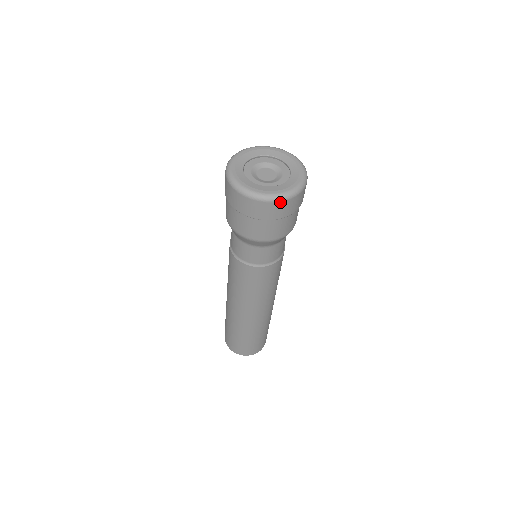
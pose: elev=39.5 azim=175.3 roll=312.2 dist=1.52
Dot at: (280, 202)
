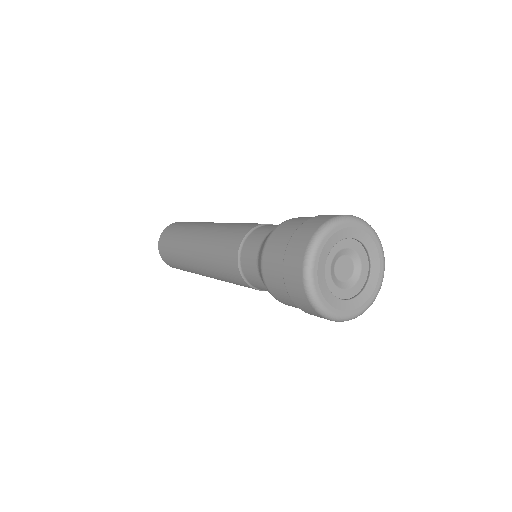
Dot at: (340, 321)
